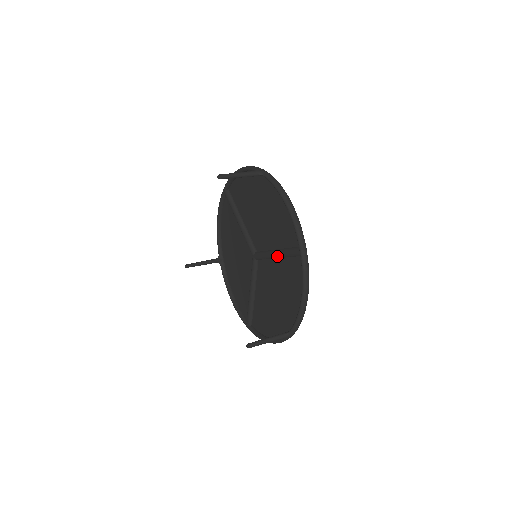
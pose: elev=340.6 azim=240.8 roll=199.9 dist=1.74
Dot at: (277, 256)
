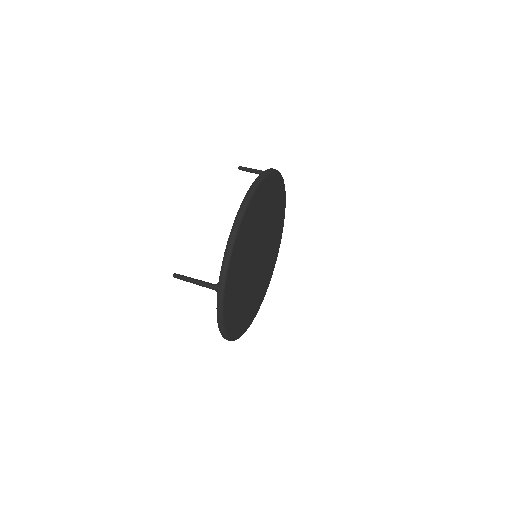
Dot at: occluded
